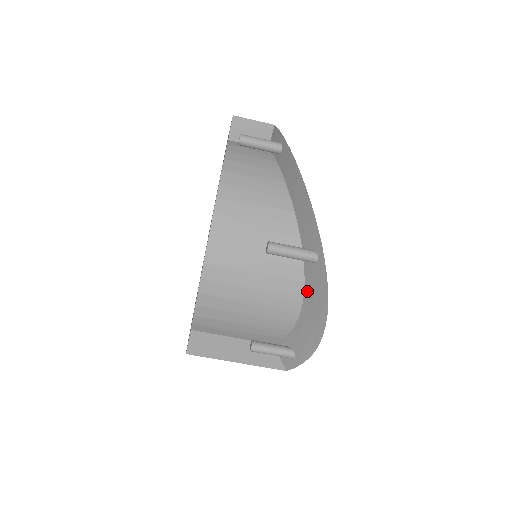
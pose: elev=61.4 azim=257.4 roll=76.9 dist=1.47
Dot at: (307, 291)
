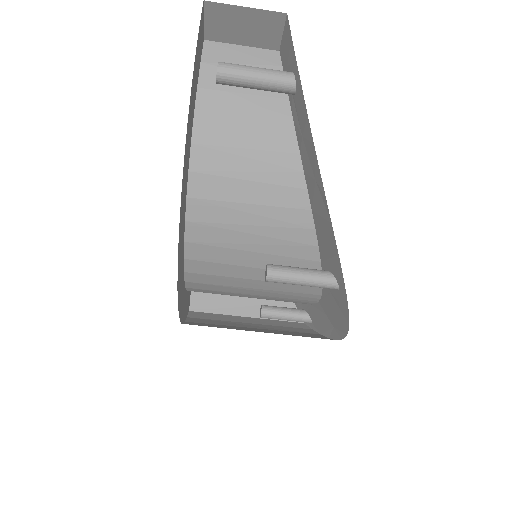
Dot at: (325, 297)
